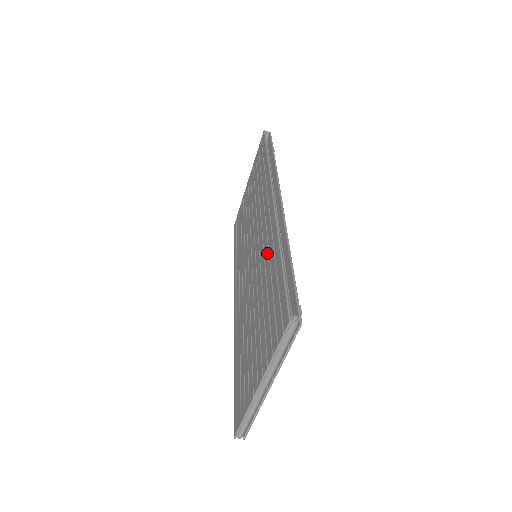
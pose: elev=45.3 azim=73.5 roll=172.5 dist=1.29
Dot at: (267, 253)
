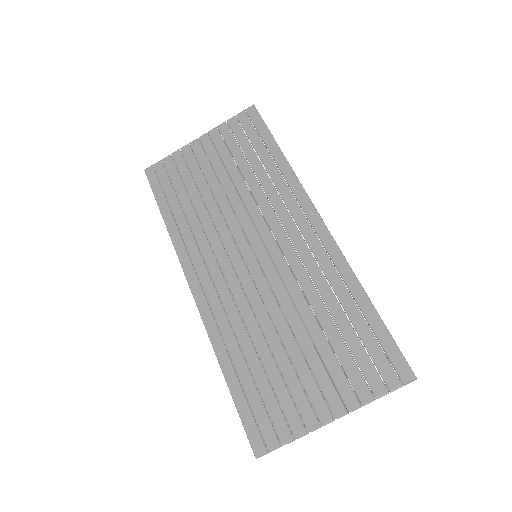
Dot at: (322, 279)
